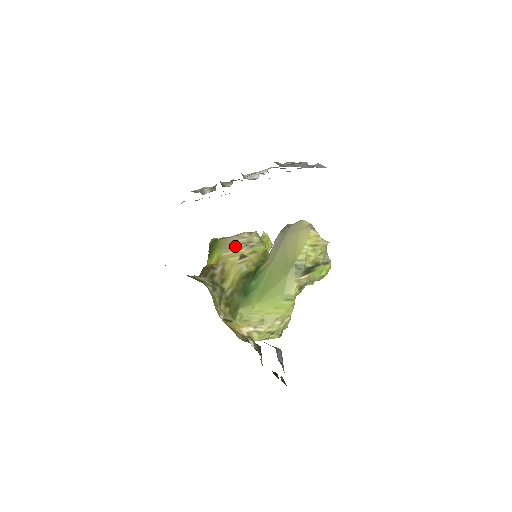
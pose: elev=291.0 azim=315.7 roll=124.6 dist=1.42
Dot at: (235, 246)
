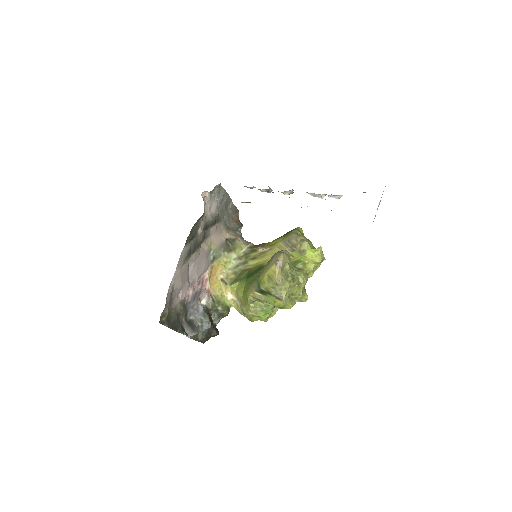
Dot at: (288, 242)
